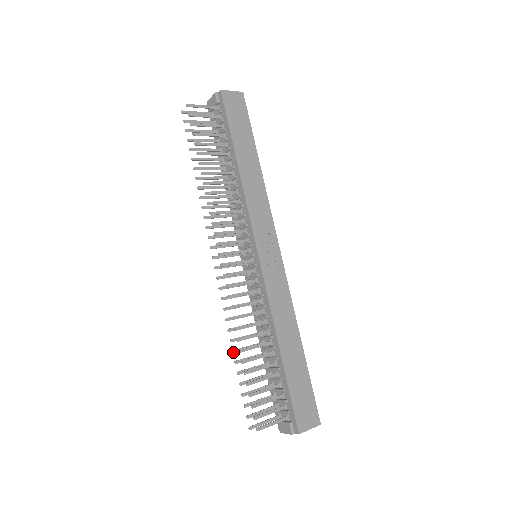
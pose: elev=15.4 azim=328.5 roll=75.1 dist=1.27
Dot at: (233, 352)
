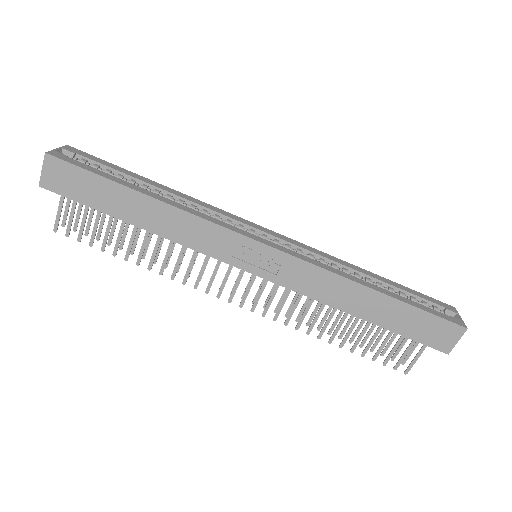
Dot at: (329, 334)
